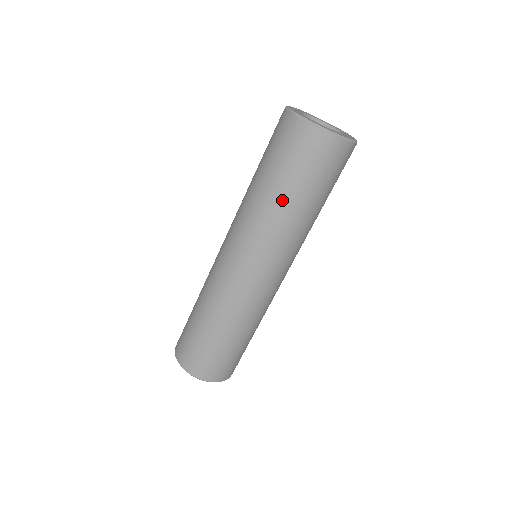
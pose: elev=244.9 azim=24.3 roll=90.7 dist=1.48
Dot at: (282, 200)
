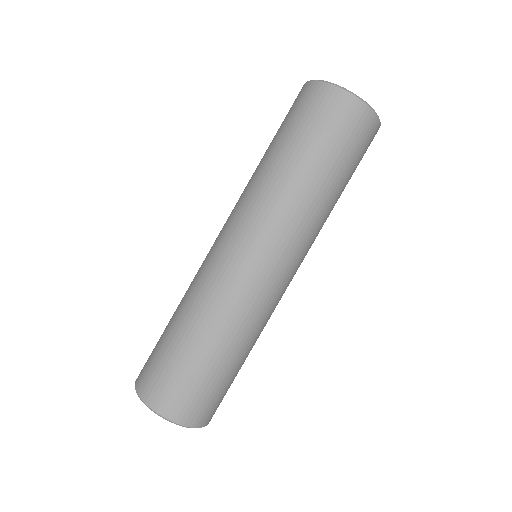
Dot at: (322, 184)
